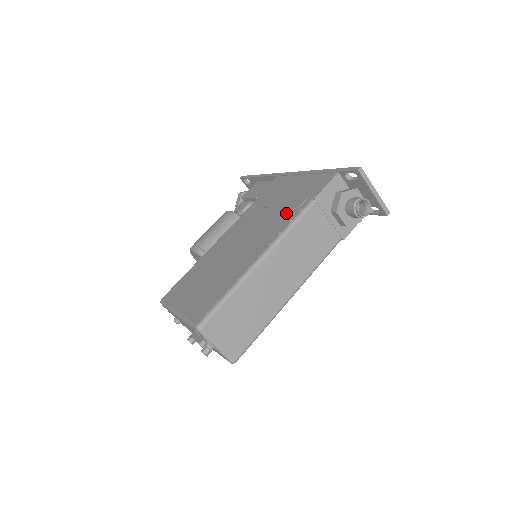
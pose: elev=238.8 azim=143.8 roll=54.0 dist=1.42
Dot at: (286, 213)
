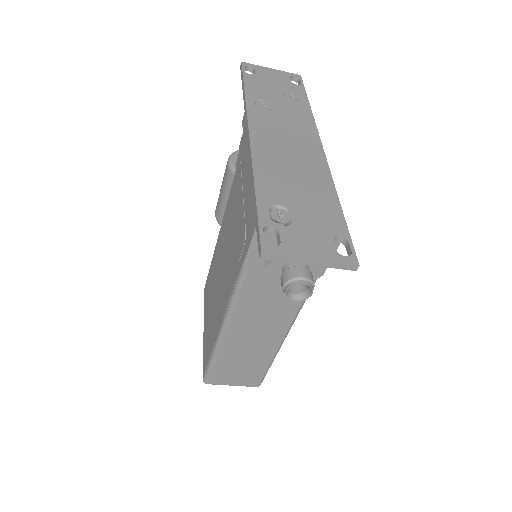
Dot at: (234, 261)
